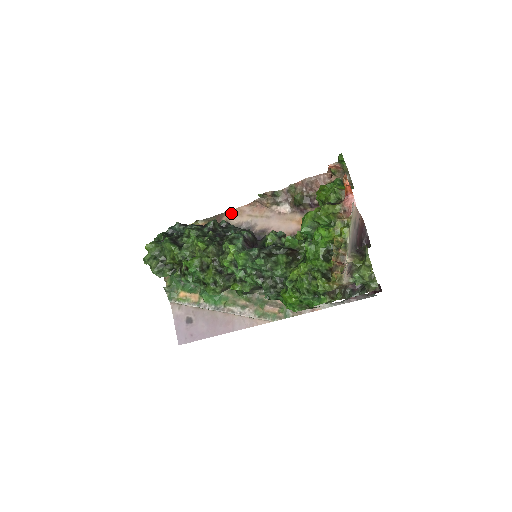
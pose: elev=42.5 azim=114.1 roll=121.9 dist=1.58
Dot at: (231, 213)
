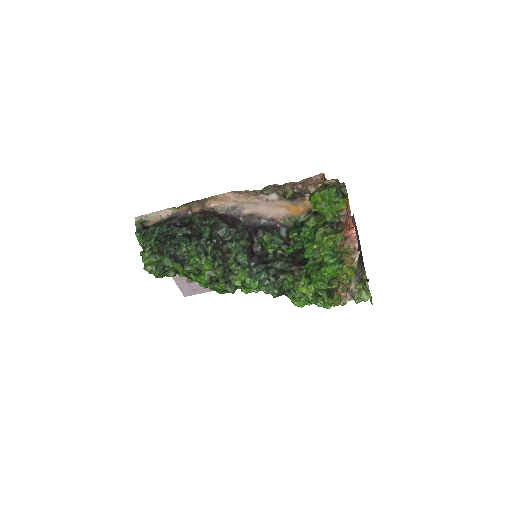
Dot at: (214, 199)
